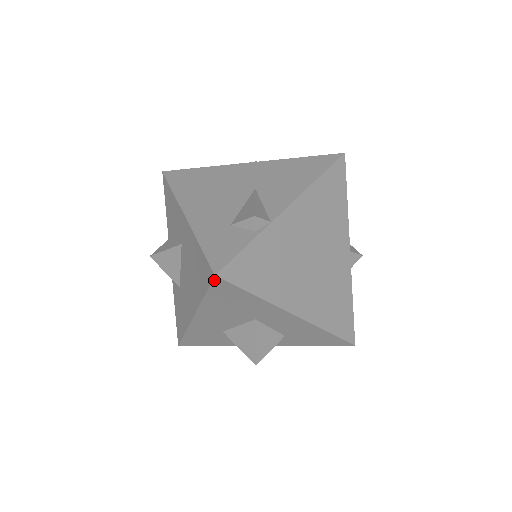
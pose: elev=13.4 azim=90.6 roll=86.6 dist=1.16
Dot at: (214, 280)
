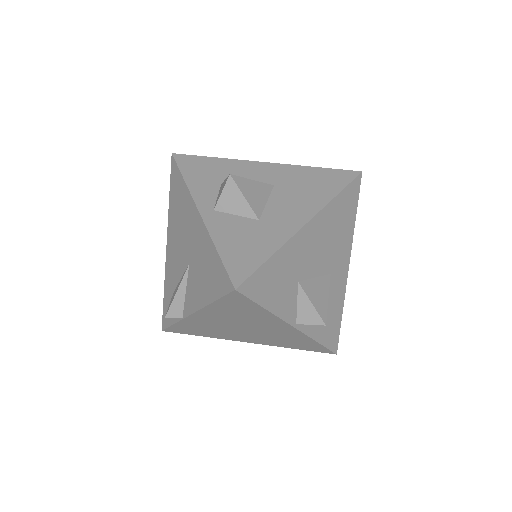
Dot at: occluded
